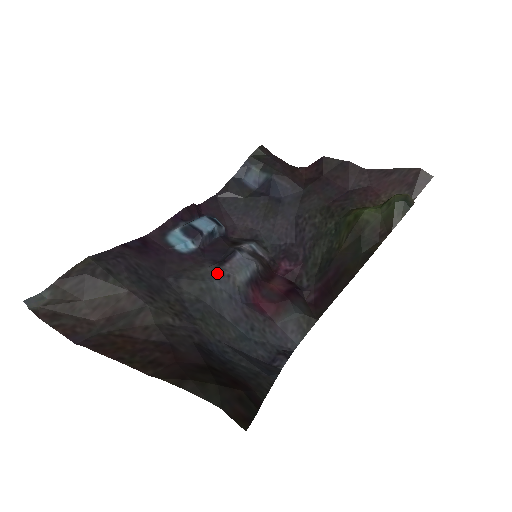
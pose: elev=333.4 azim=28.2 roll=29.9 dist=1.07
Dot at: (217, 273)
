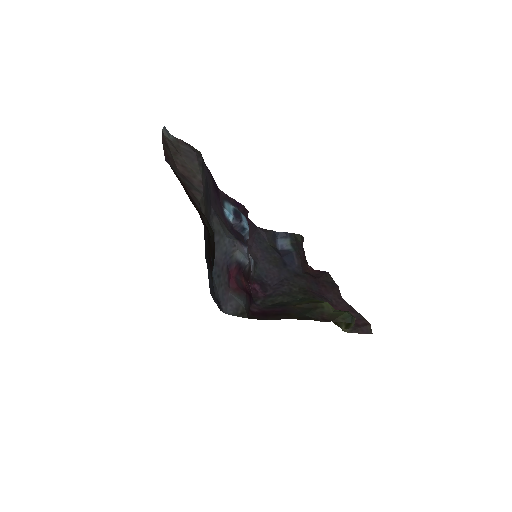
Dot at: (232, 238)
